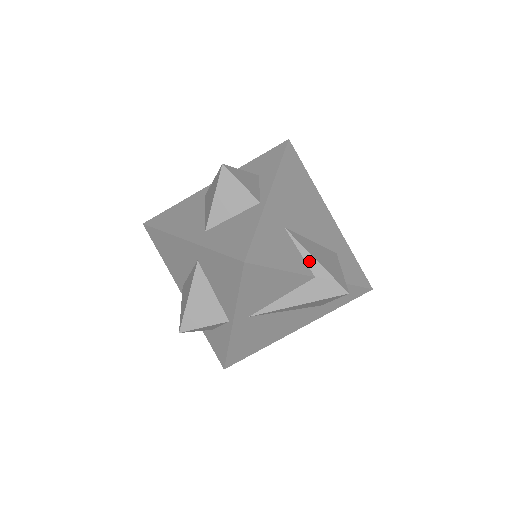
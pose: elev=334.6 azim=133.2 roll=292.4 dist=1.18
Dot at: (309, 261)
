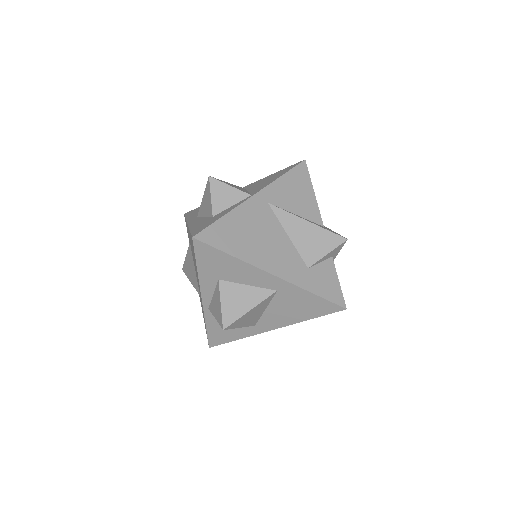
Dot at: occluded
